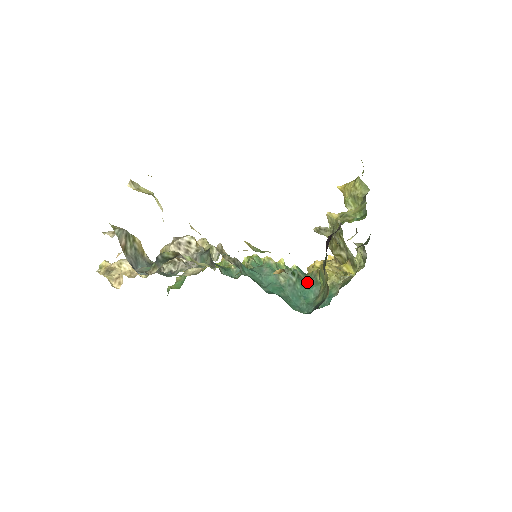
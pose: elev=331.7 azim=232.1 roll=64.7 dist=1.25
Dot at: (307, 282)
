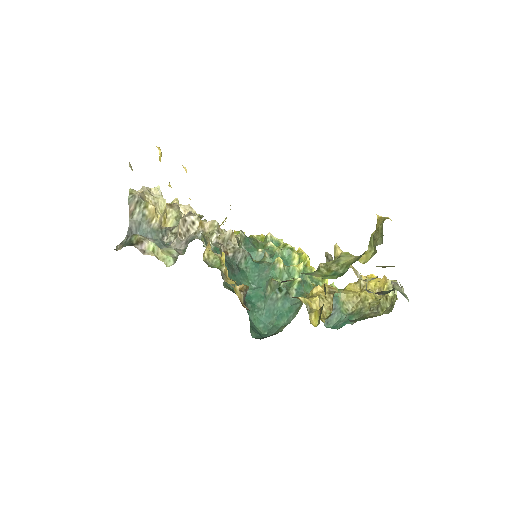
Dot at: (291, 304)
